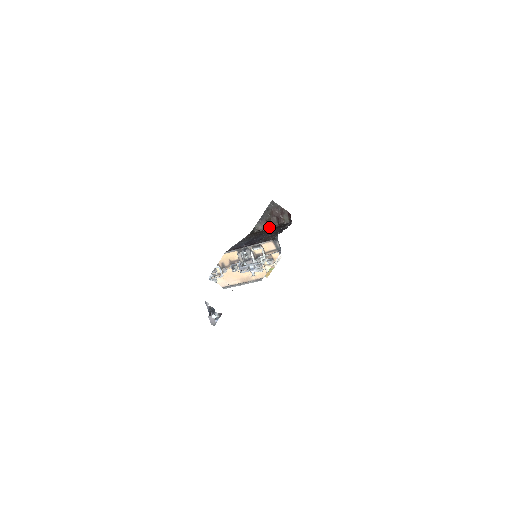
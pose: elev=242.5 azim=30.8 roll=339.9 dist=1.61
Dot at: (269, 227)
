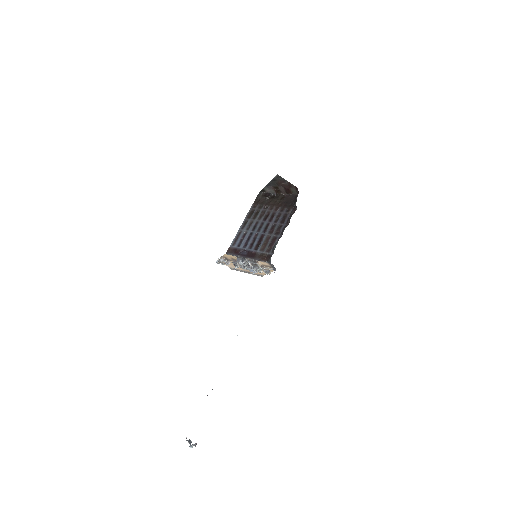
Dot at: (277, 194)
